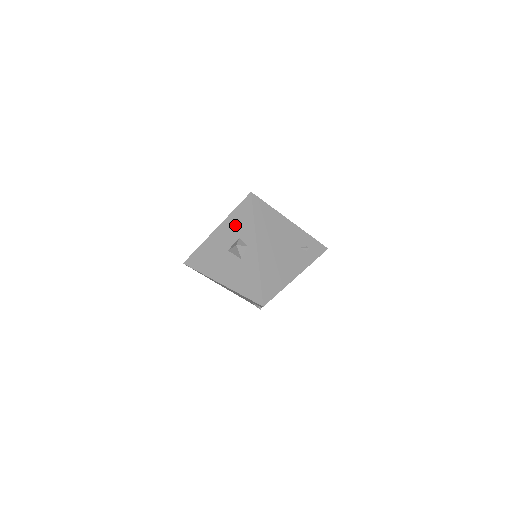
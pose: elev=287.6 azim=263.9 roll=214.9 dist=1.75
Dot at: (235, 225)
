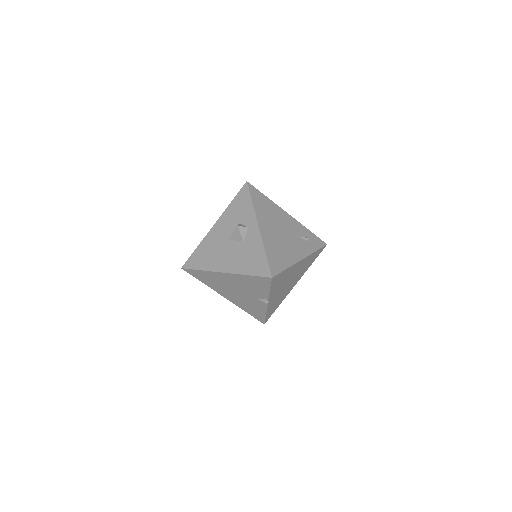
Dot at: (234, 214)
